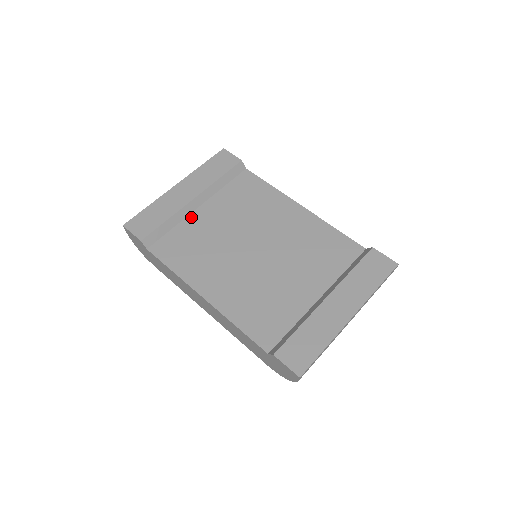
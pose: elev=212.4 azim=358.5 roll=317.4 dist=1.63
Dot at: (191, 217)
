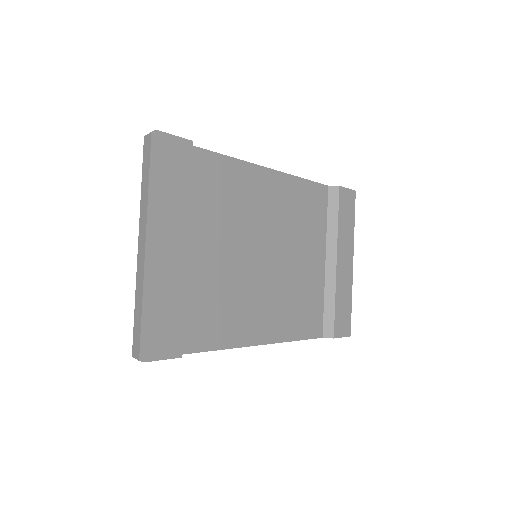
Dot at: (191, 272)
